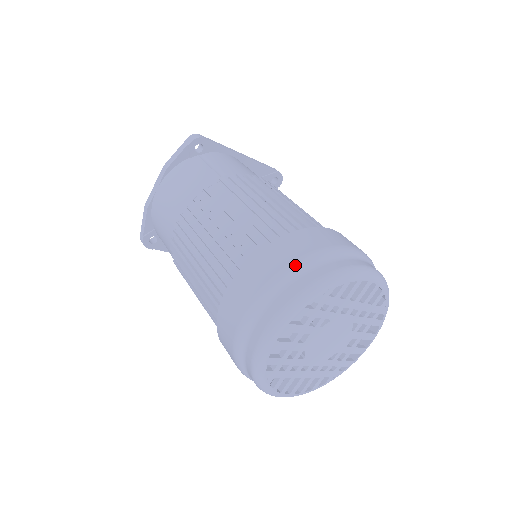
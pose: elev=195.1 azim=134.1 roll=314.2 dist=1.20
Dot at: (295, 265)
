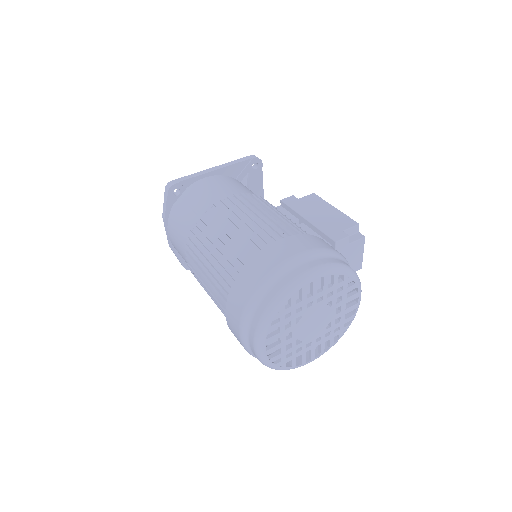
Dot at: (252, 298)
